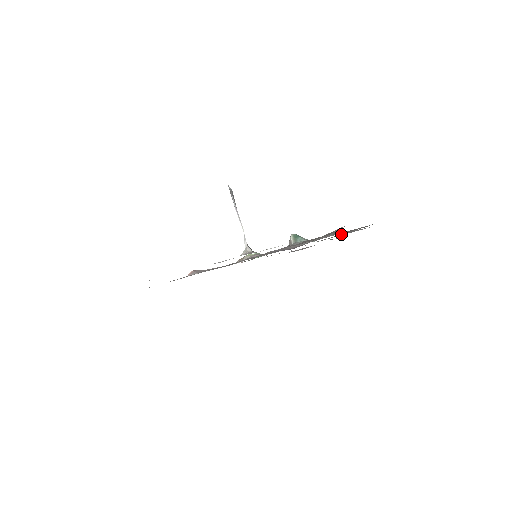
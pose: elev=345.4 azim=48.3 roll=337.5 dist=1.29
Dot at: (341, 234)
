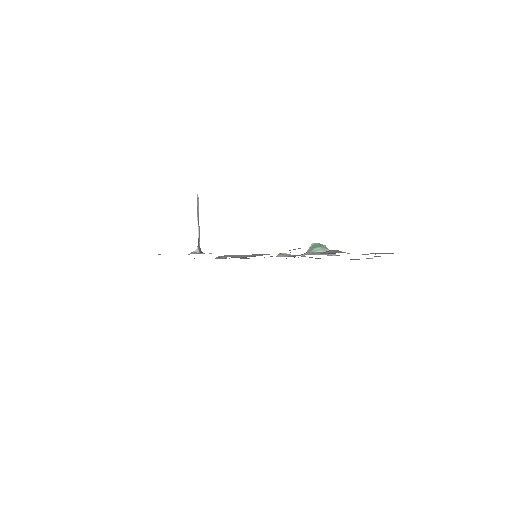
Dot at: occluded
